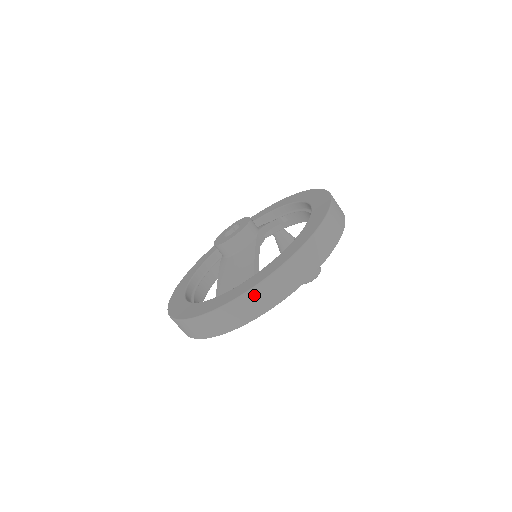
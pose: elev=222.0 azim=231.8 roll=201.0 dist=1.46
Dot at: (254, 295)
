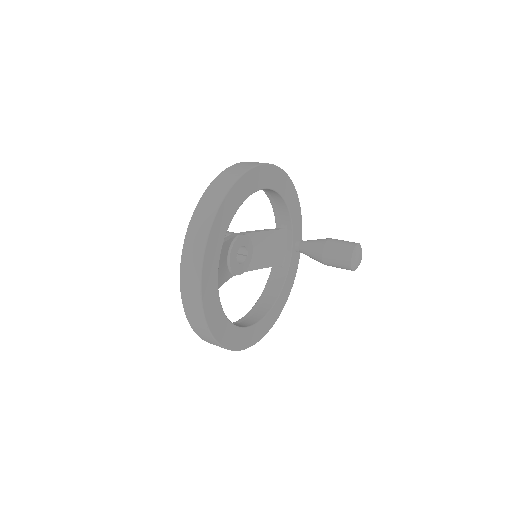
Dot at: (190, 239)
